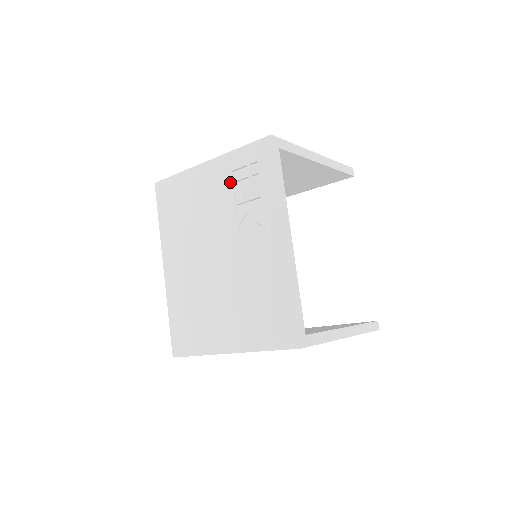
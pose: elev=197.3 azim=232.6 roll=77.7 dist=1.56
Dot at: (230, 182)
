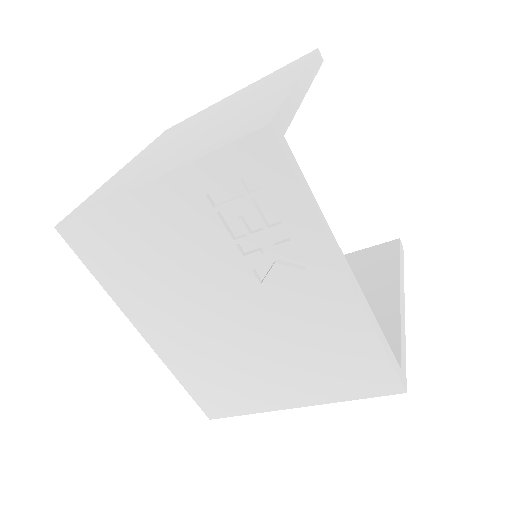
Dot at: (211, 212)
